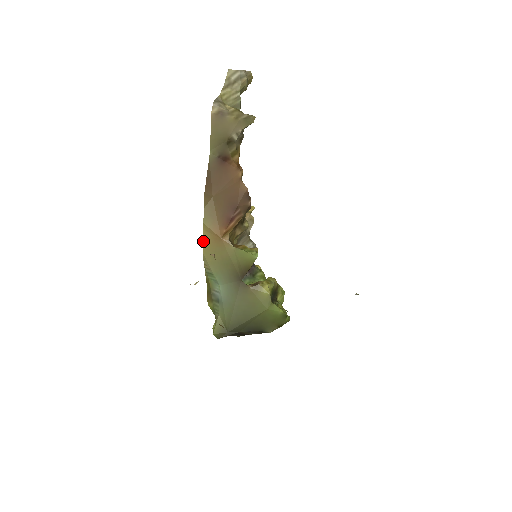
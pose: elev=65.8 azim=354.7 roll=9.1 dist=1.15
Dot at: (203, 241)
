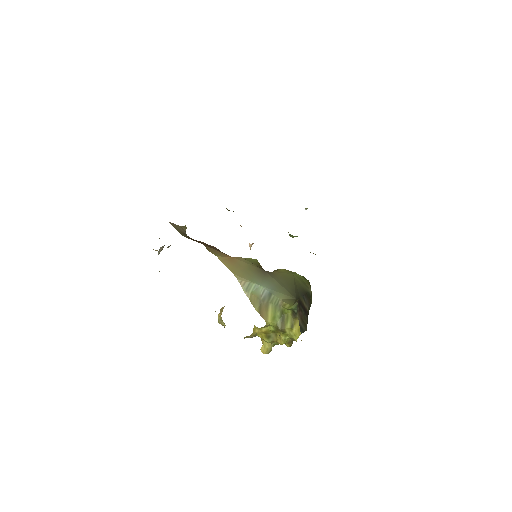
Dot at: occluded
